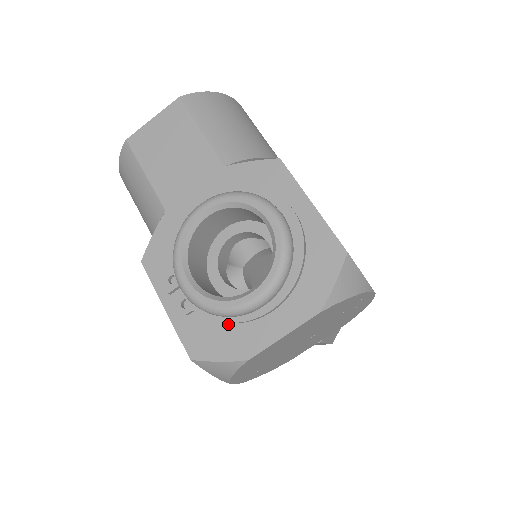
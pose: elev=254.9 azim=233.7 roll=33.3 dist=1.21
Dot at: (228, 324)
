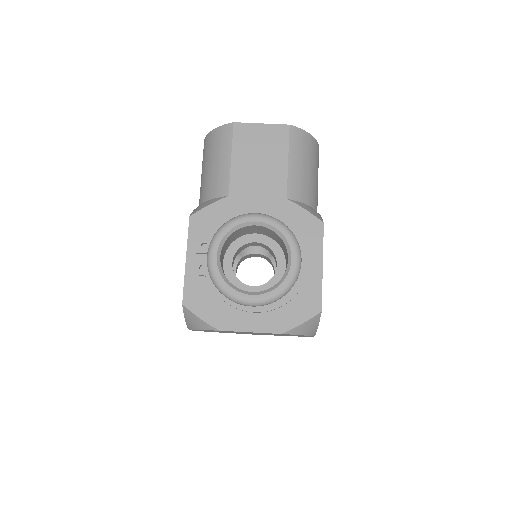
Dot at: (221, 300)
